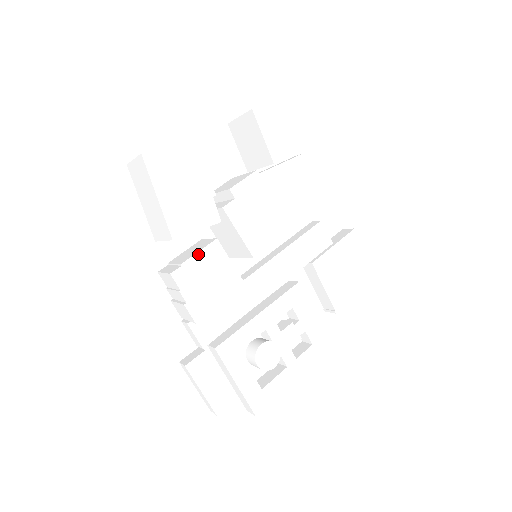
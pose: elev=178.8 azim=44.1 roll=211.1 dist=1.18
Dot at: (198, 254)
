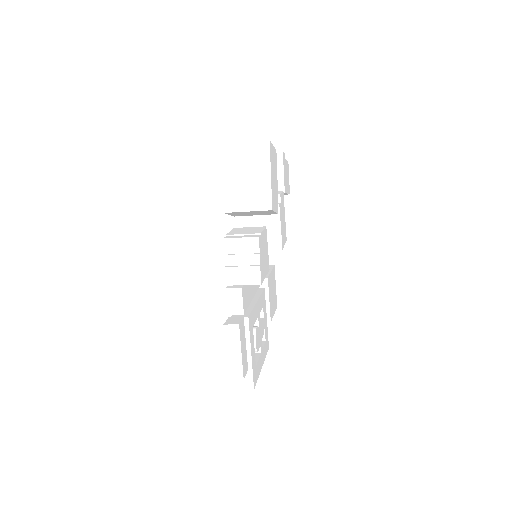
Dot at: (263, 231)
